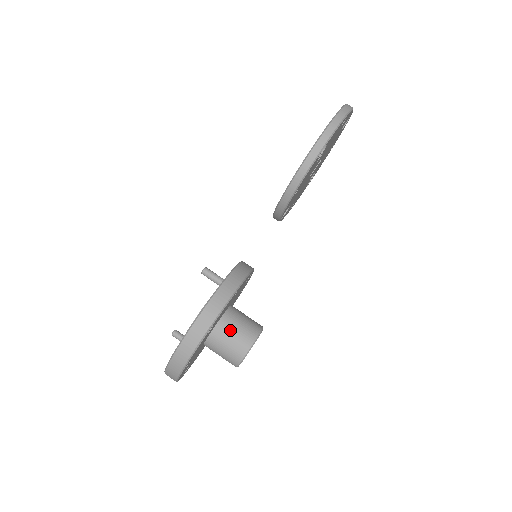
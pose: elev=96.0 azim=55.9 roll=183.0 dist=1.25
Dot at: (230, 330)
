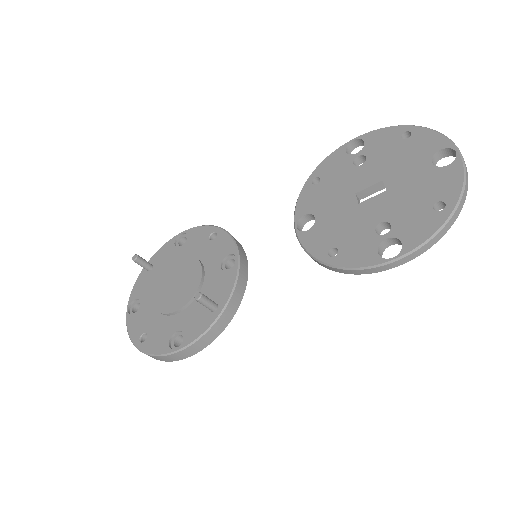
Dot at: occluded
